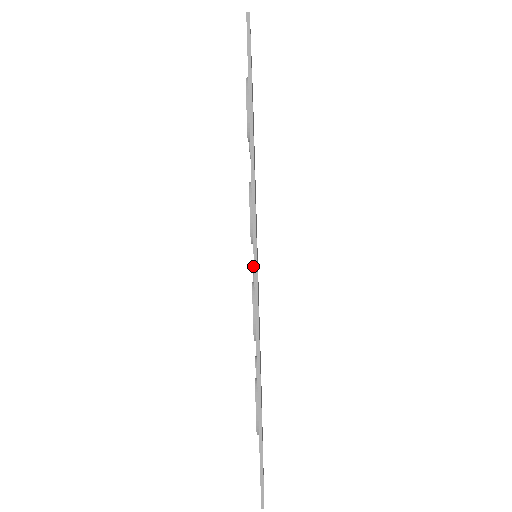
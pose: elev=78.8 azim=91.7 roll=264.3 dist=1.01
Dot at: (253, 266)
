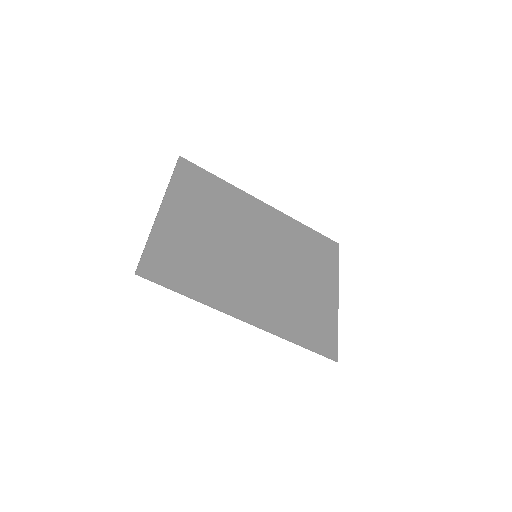
Dot at: (264, 247)
